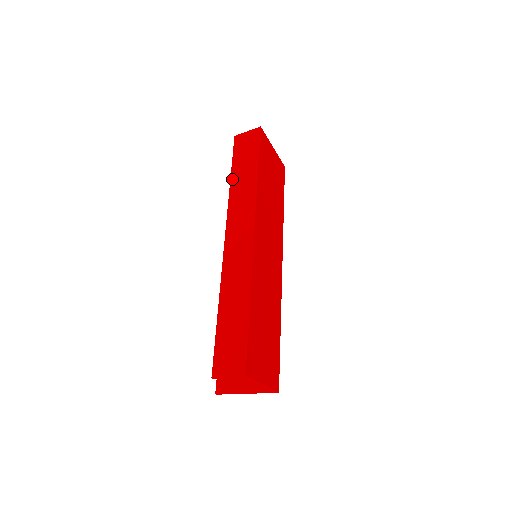
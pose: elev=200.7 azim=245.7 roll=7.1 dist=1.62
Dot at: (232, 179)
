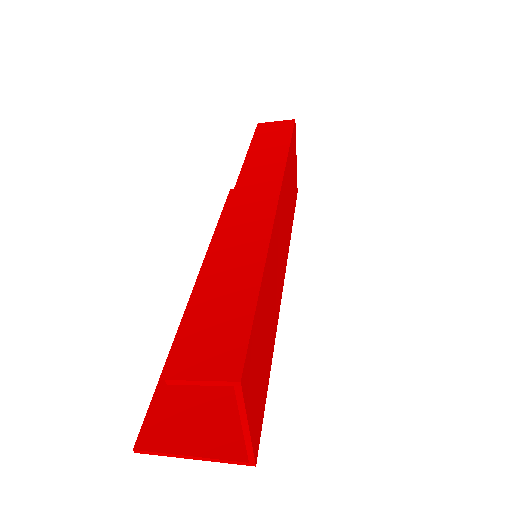
Dot at: (249, 154)
